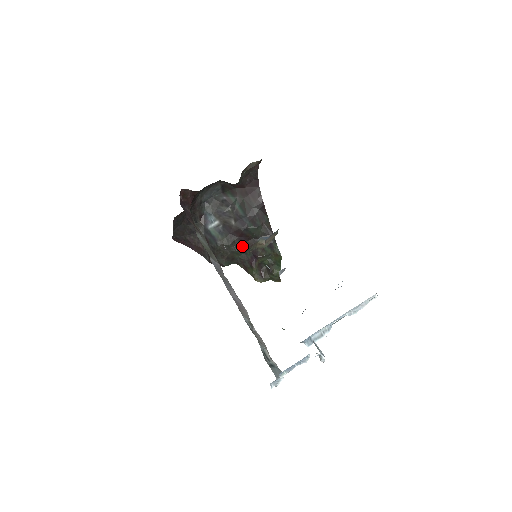
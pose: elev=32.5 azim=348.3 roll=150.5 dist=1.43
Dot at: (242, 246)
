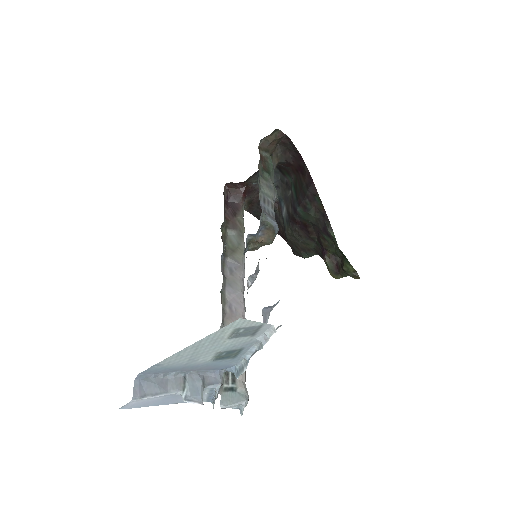
Dot at: (306, 235)
